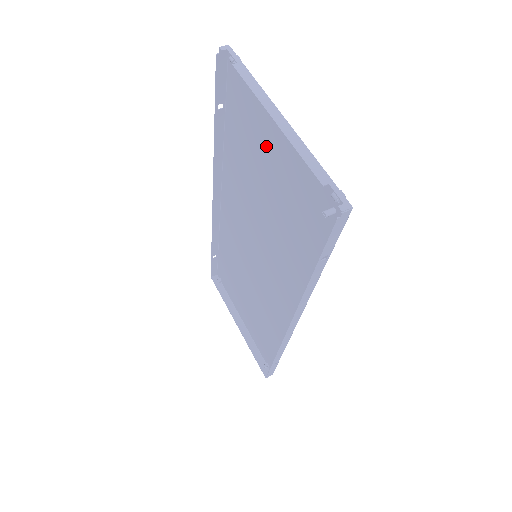
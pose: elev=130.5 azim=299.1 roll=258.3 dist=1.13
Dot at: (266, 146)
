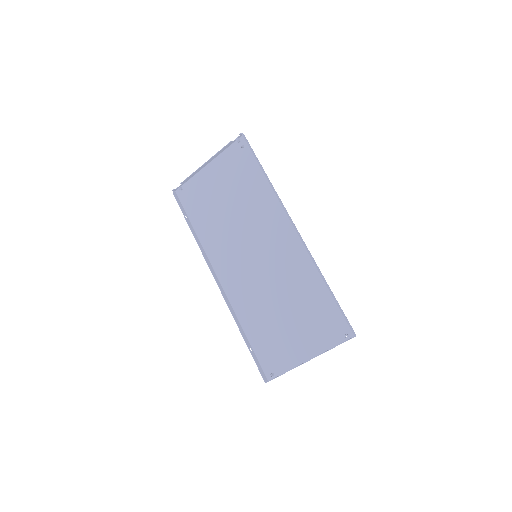
Dot at: (212, 188)
